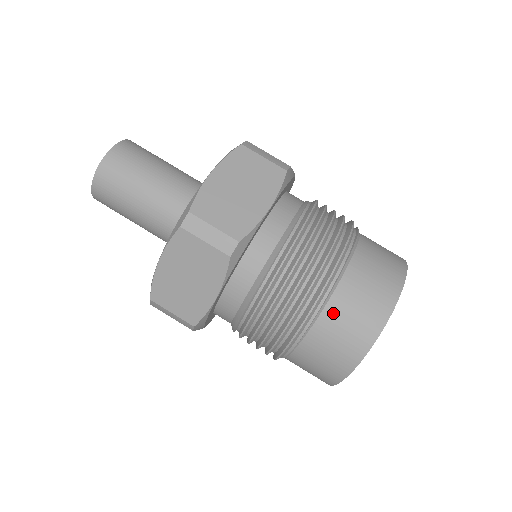
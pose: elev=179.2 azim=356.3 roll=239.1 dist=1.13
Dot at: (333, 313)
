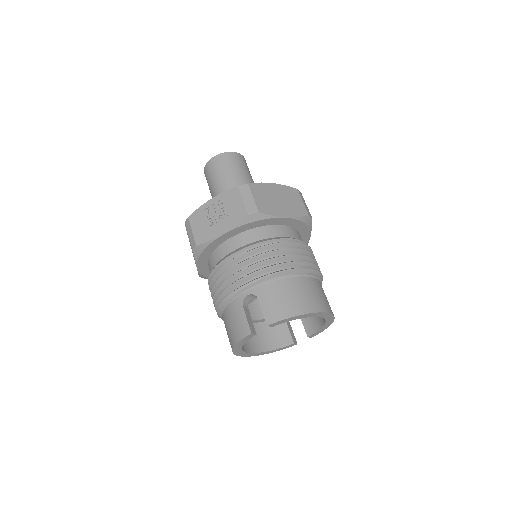
Dot at: (318, 284)
